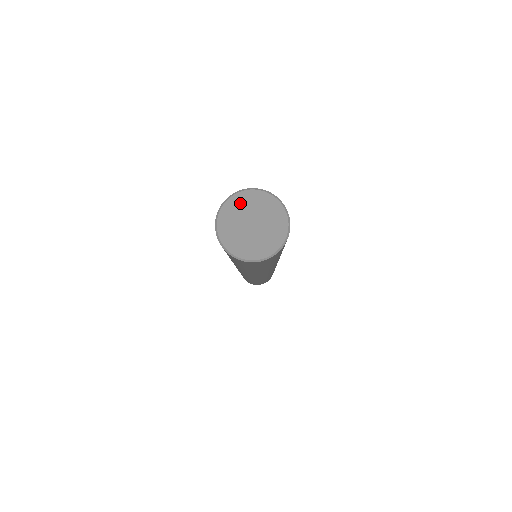
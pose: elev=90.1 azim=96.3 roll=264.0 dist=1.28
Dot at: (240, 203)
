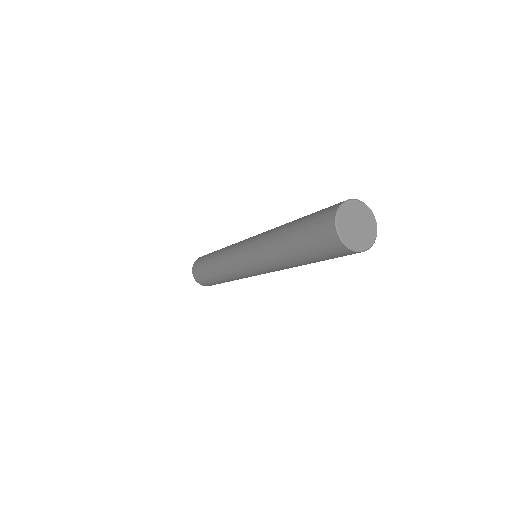
Dot at: (345, 213)
